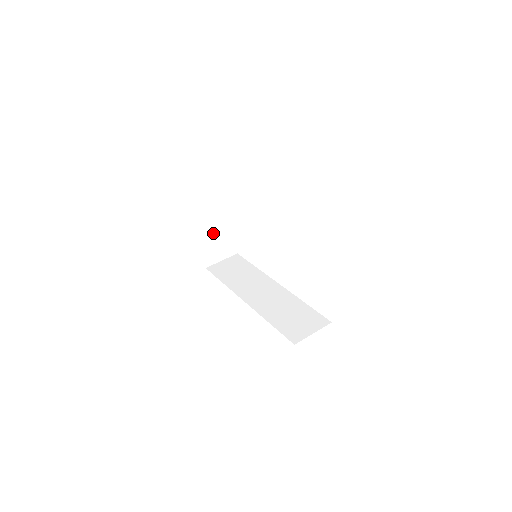
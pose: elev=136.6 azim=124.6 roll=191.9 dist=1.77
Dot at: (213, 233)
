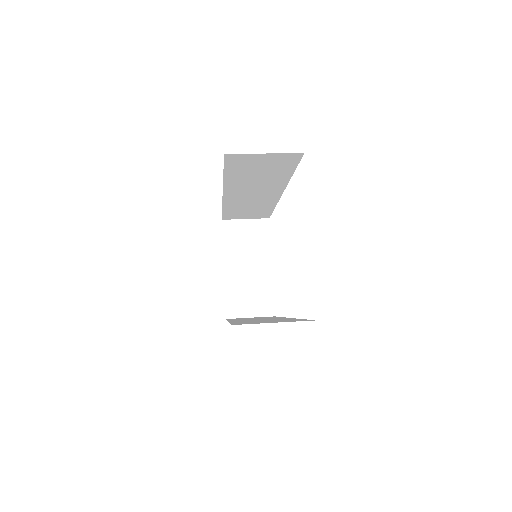
Dot at: (245, 274)
